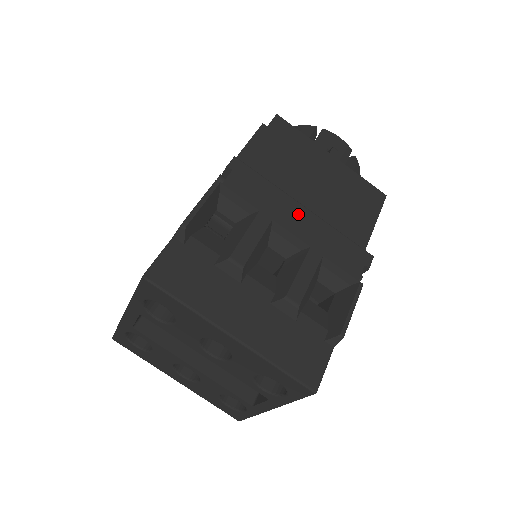
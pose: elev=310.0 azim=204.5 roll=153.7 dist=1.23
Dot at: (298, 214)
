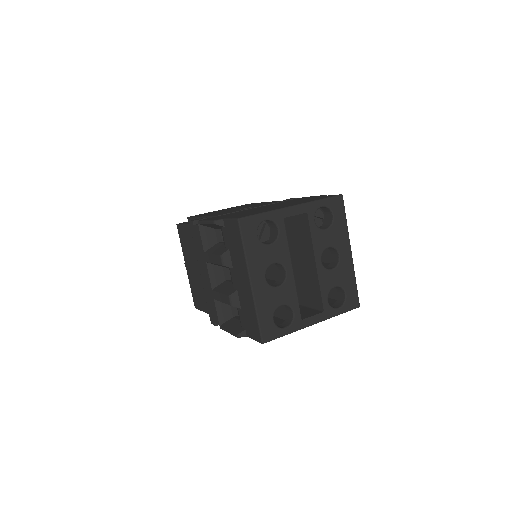
Dot at: occluded
